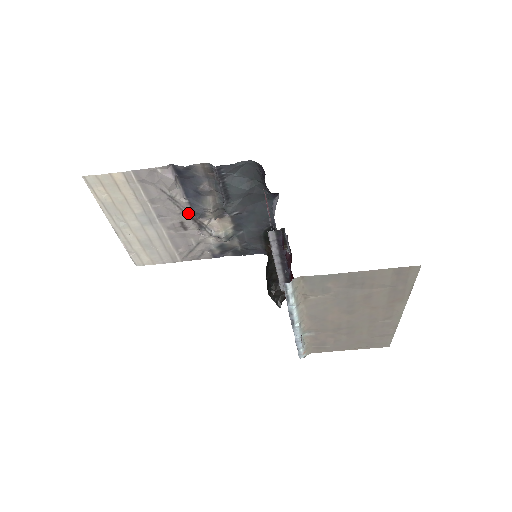
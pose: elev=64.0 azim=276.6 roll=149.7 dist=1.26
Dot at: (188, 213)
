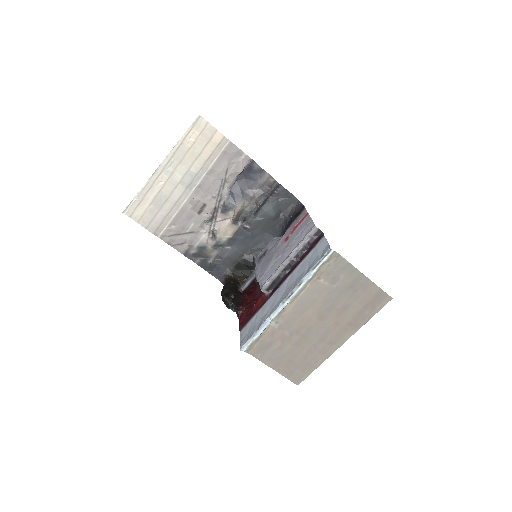
Dot at: (218, 201)
